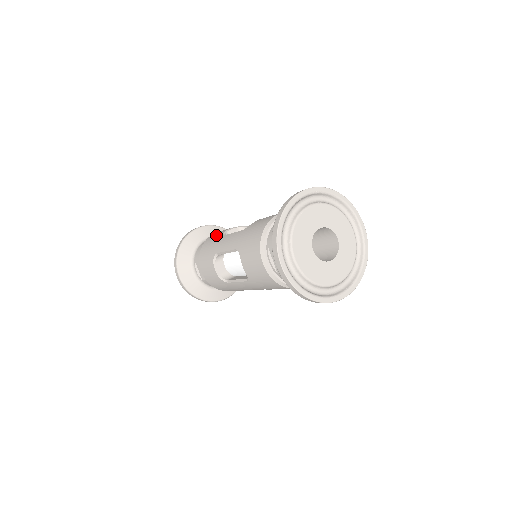
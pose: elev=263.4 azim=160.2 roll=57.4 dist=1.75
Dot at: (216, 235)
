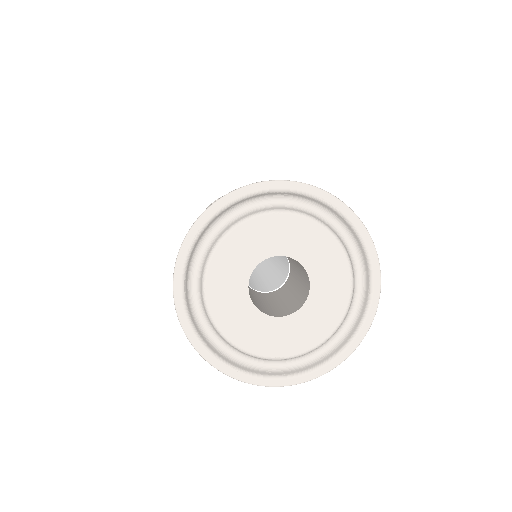
Dot at: occluded
